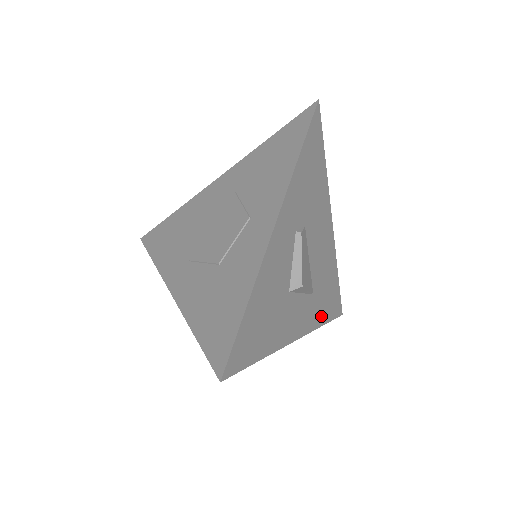
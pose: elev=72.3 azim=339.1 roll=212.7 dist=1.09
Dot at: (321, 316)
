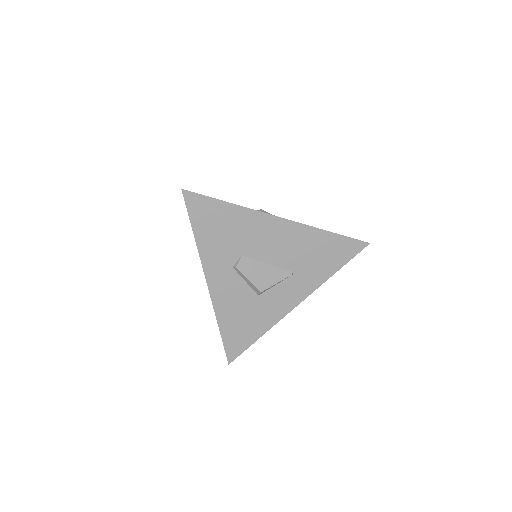
Dot at: (324, 272)
